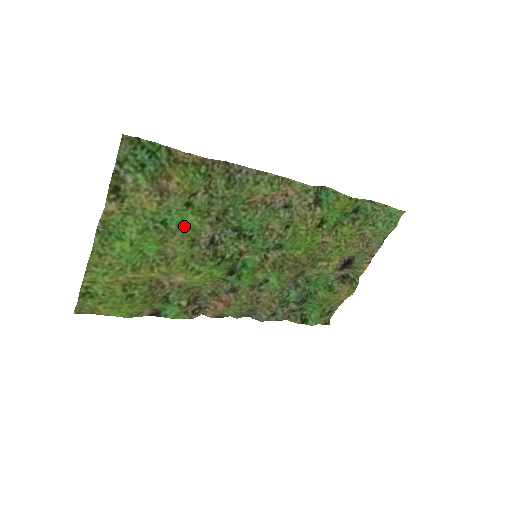
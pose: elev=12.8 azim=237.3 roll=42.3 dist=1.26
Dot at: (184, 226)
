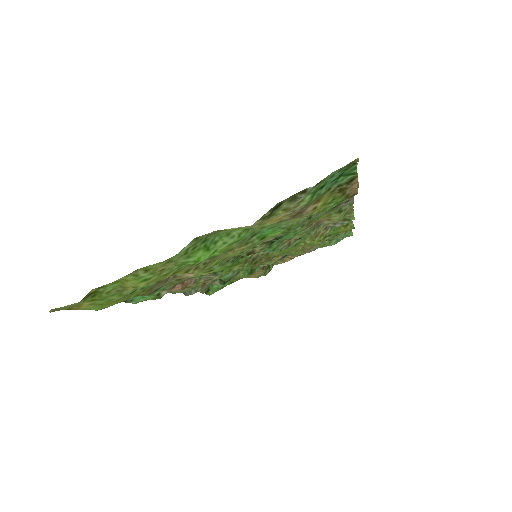
Dot at: (261, 238)
